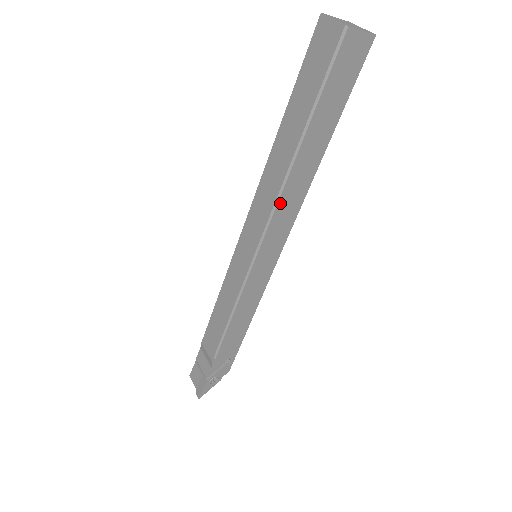
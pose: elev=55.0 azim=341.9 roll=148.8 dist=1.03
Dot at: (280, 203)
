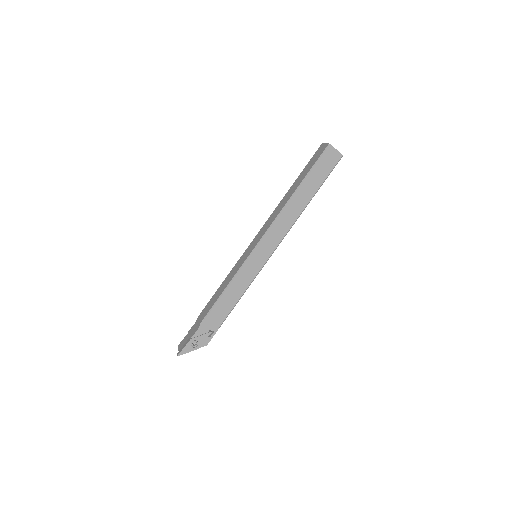
Dot at: (279, 218)
